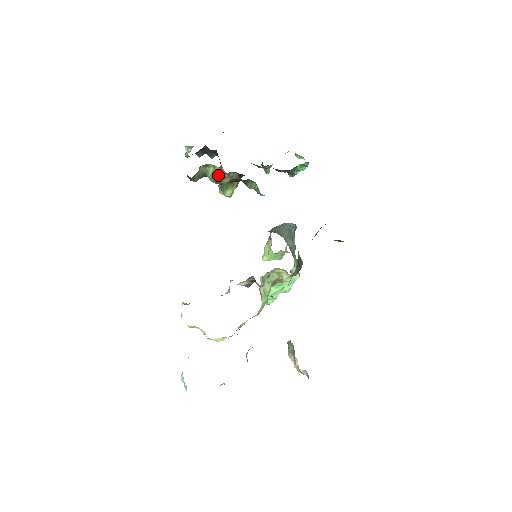
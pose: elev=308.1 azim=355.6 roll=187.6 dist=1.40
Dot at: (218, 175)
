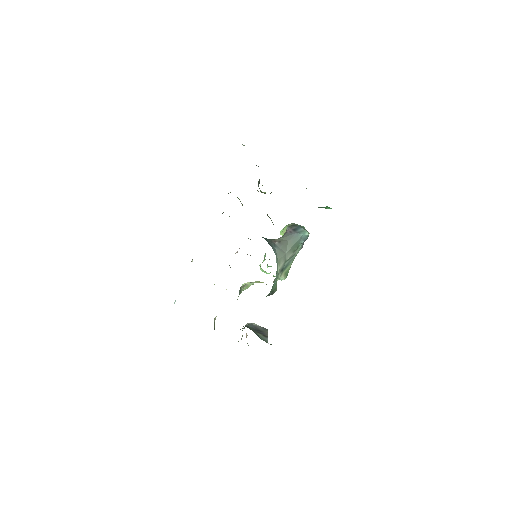
Dot at: occluded
